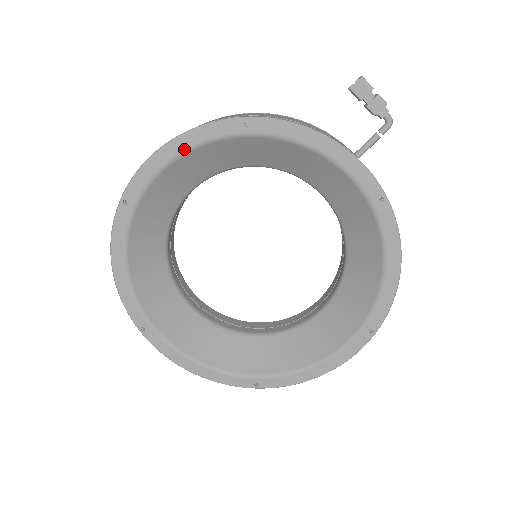
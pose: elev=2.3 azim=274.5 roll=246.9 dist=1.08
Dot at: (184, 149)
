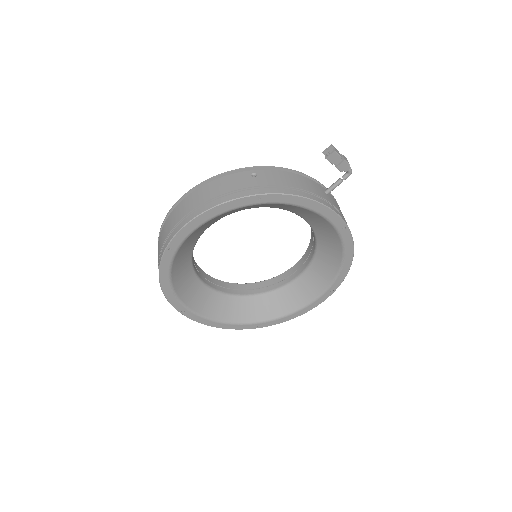
Dot at: (213, 216)
